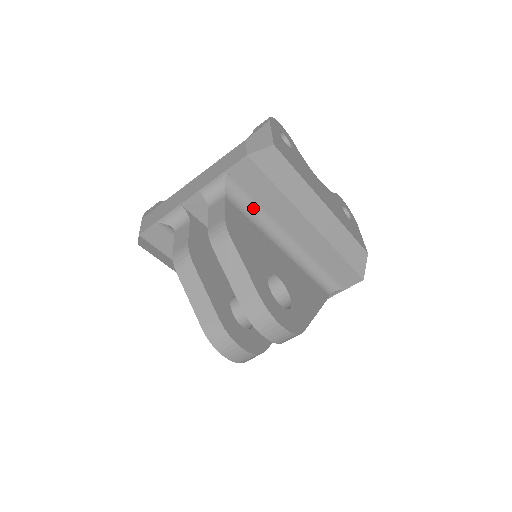
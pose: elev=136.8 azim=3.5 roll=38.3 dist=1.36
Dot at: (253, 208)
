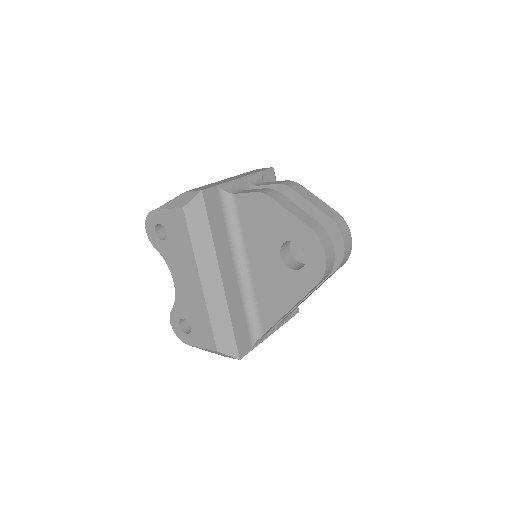
Dot at: occluded
